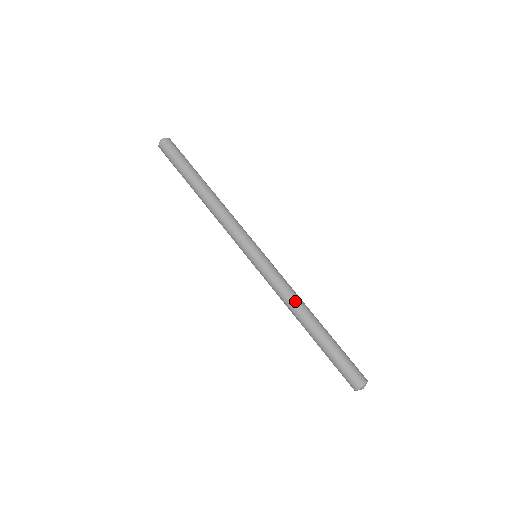
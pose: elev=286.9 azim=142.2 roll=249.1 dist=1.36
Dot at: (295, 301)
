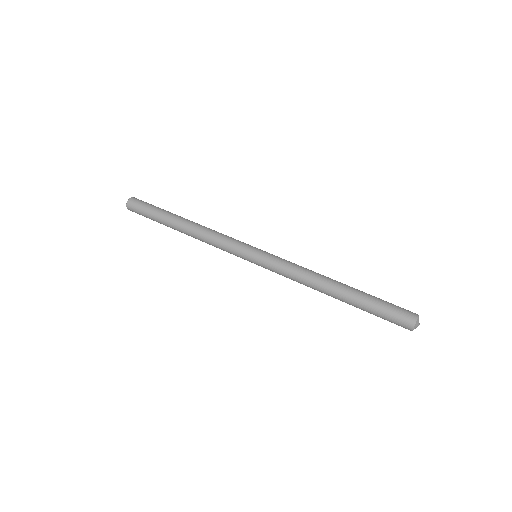
Dot at: (313, 273)
